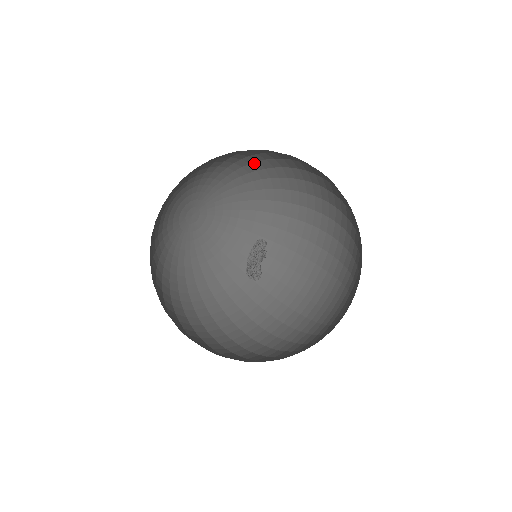
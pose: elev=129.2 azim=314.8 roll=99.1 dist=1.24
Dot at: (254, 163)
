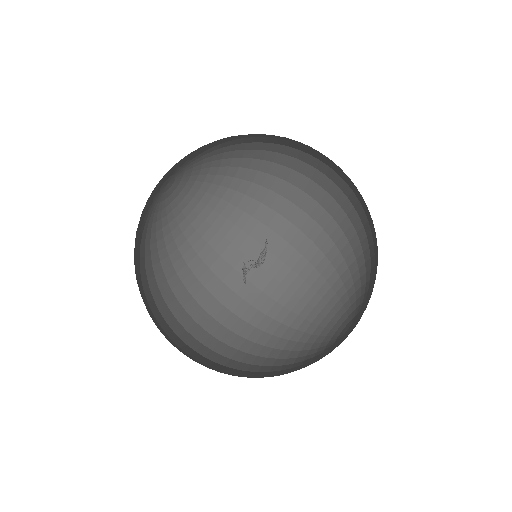
Dot at: (257, 160)
